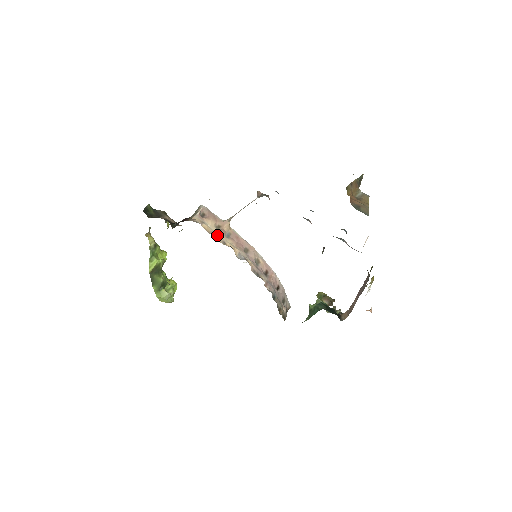
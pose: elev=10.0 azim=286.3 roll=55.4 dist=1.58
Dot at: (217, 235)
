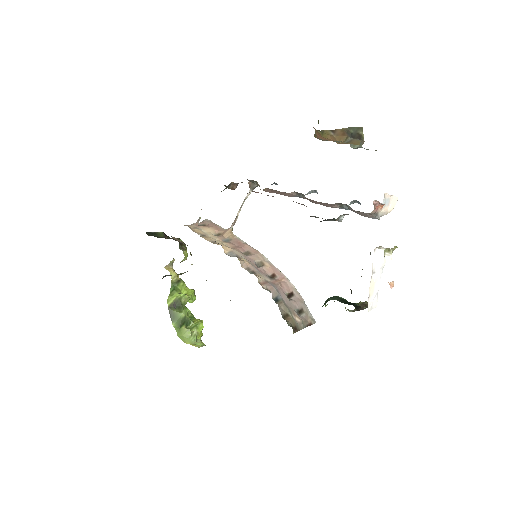
Dot at: (209, 237)
